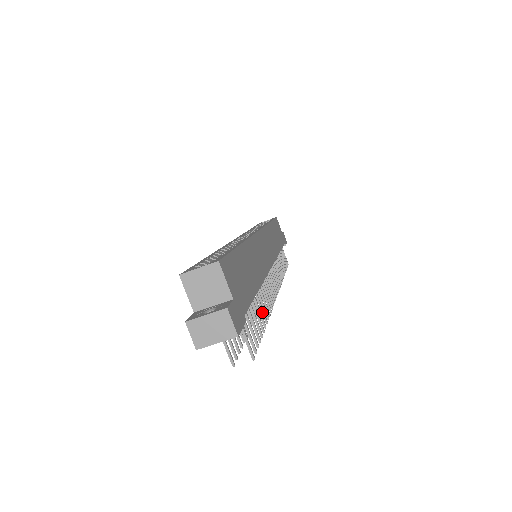
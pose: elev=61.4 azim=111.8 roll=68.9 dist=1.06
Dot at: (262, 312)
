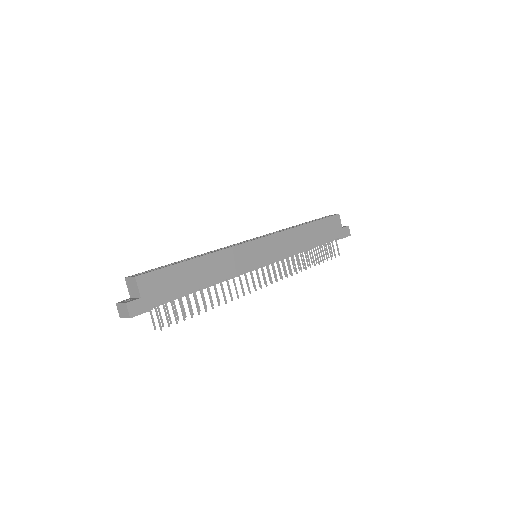
Dot at: (210, 301)
